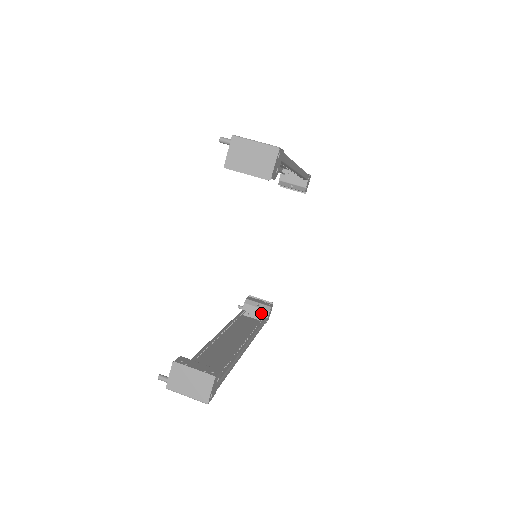
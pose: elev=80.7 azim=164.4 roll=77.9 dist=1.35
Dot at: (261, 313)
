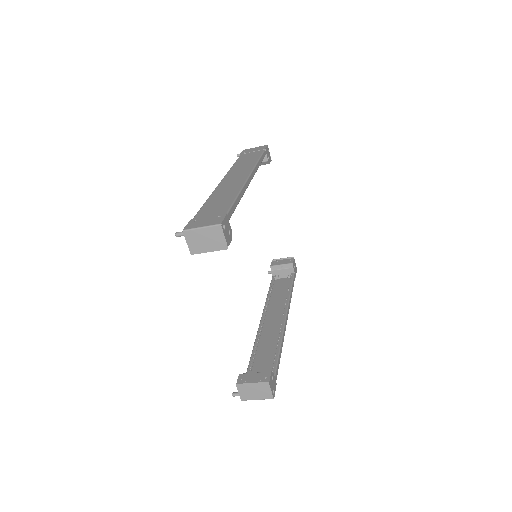
Dot at: (288, 272)
